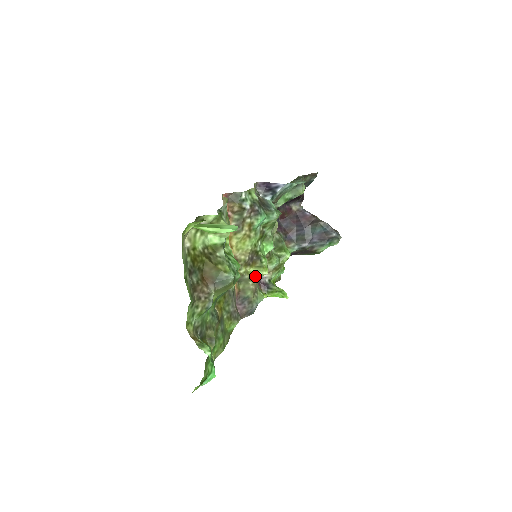
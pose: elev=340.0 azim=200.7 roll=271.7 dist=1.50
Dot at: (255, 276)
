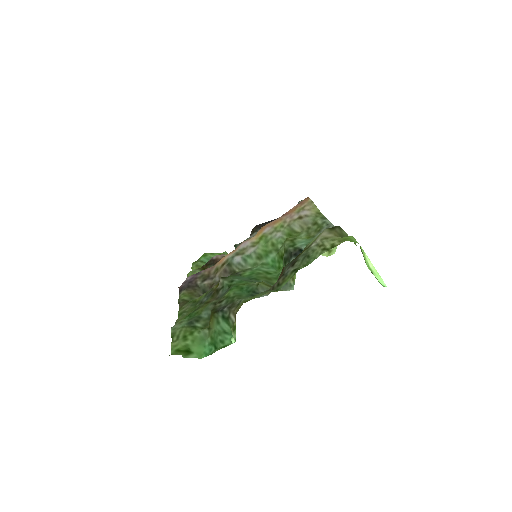
Dot at: occluded
